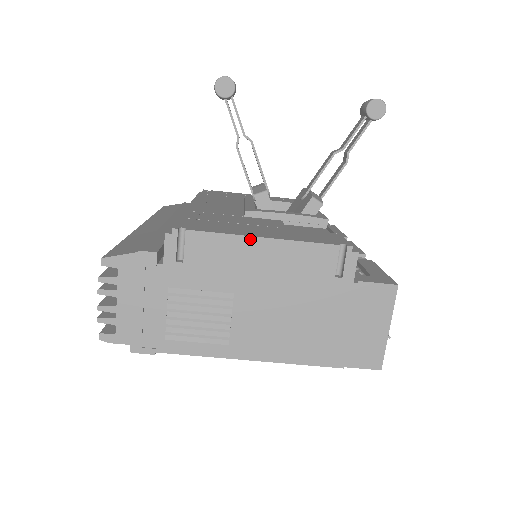
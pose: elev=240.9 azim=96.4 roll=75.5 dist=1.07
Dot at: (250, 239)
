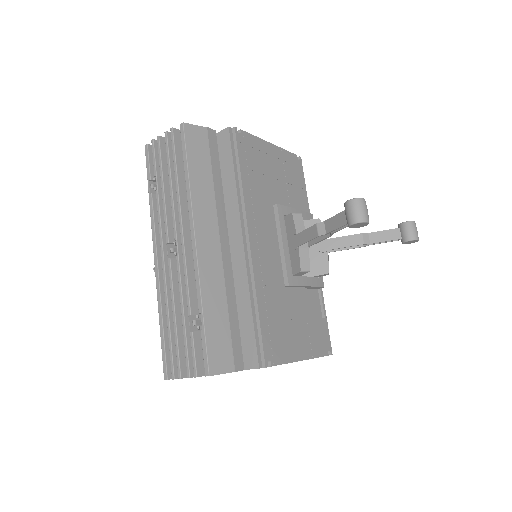
Dot at: occluded
